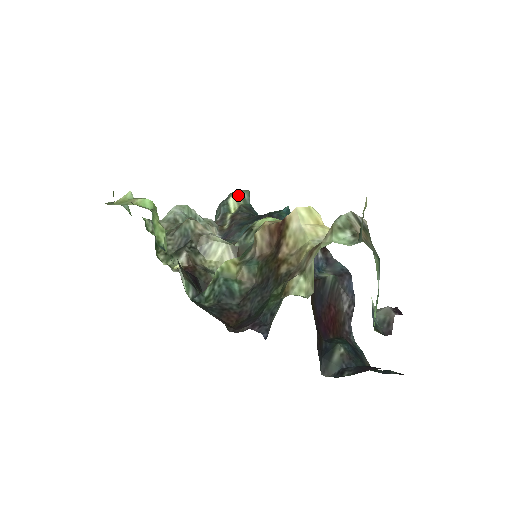
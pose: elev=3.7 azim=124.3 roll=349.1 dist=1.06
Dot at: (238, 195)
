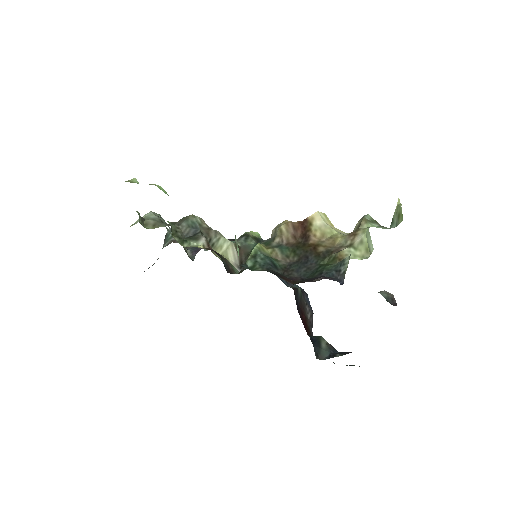
Dot at: occluded
